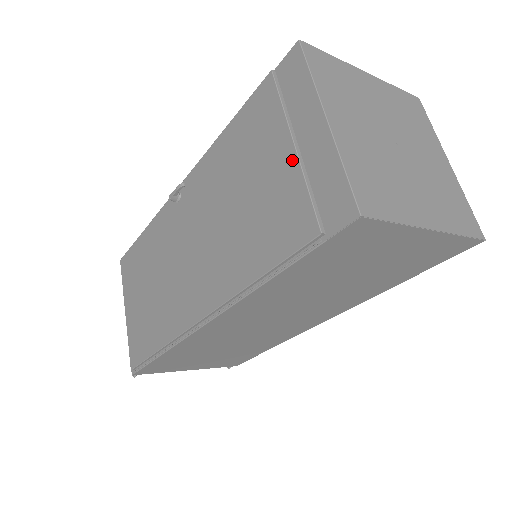
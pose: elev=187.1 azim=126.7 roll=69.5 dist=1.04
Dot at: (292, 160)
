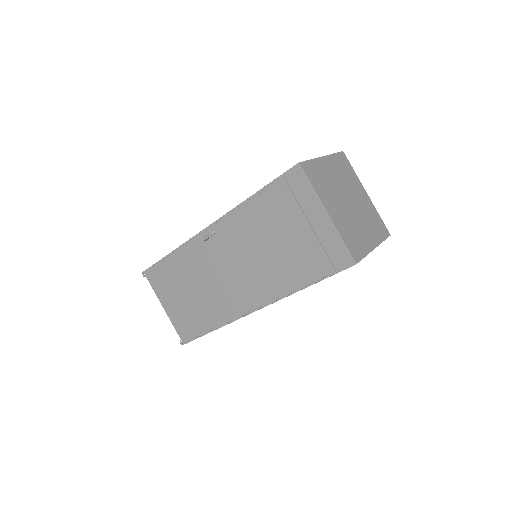
Dot at: (309, 233)
